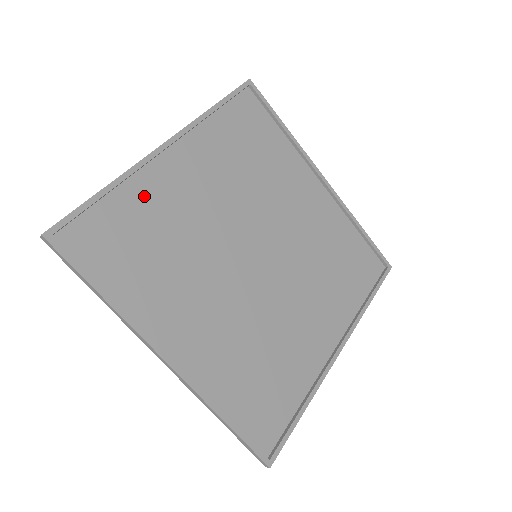
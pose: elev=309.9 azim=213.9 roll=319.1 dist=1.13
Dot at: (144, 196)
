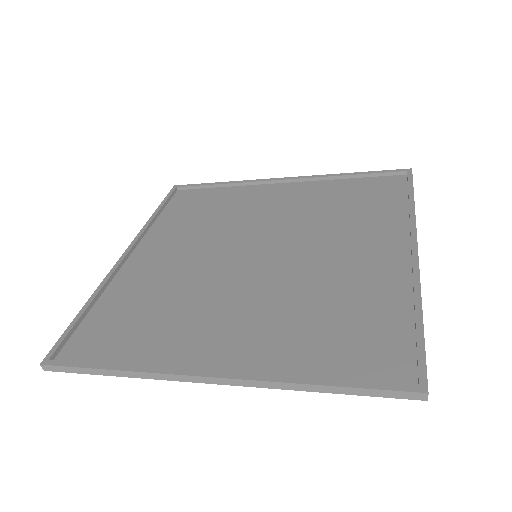
Dot at: (123, 291)
